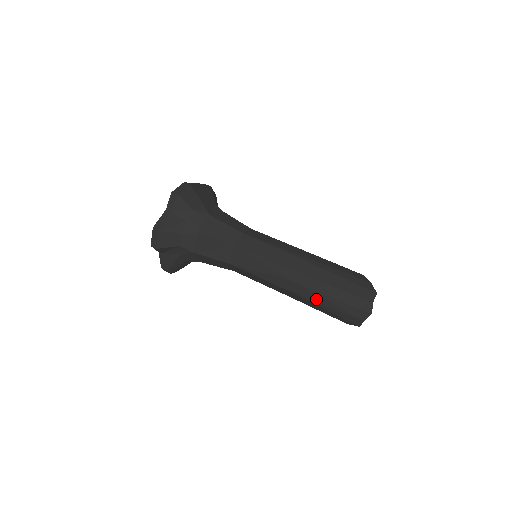
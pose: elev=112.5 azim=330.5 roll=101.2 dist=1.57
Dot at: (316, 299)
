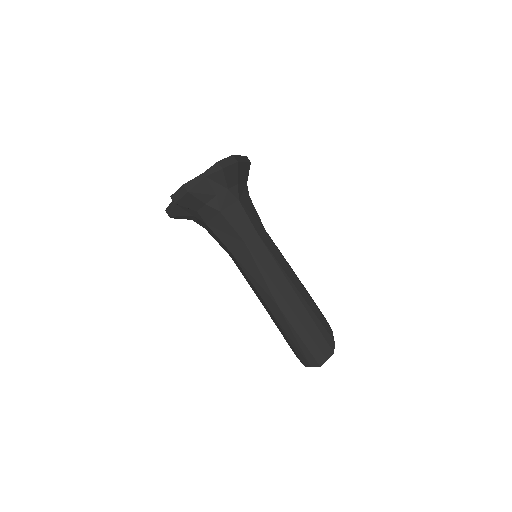
Dot at: (286, 328)
